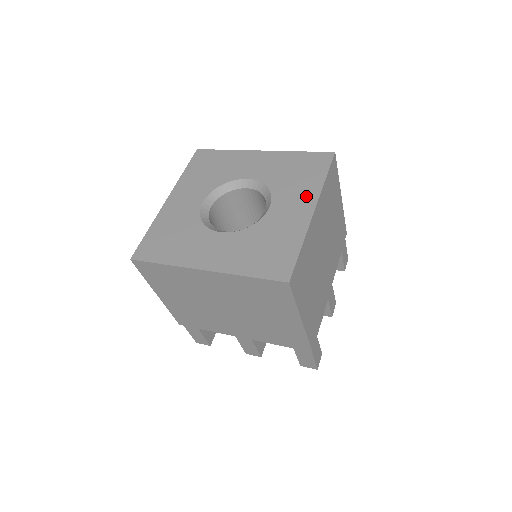
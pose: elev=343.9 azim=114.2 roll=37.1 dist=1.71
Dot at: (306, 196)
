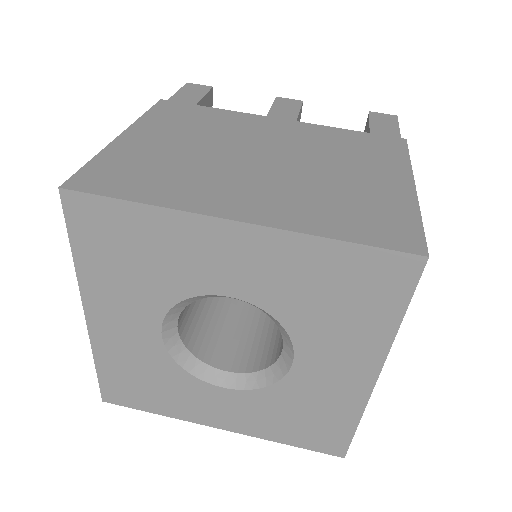
Dot at: (361, 353)
